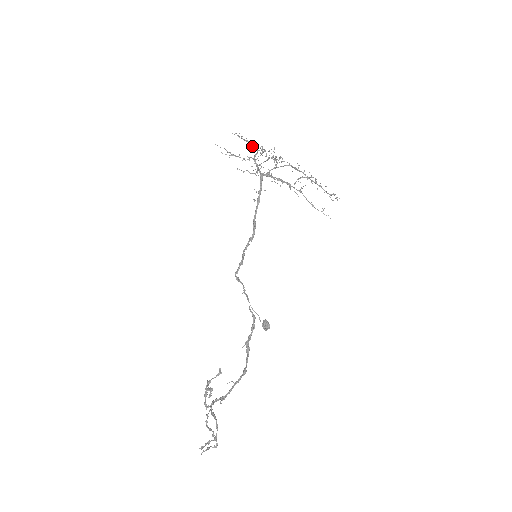
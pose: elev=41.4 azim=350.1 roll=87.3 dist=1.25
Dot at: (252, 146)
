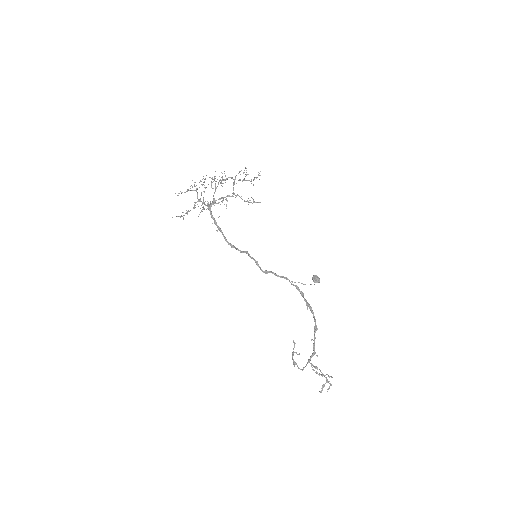
Dot at: occluded
